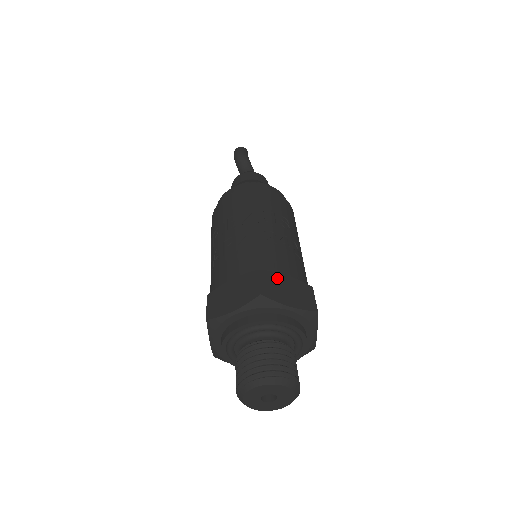
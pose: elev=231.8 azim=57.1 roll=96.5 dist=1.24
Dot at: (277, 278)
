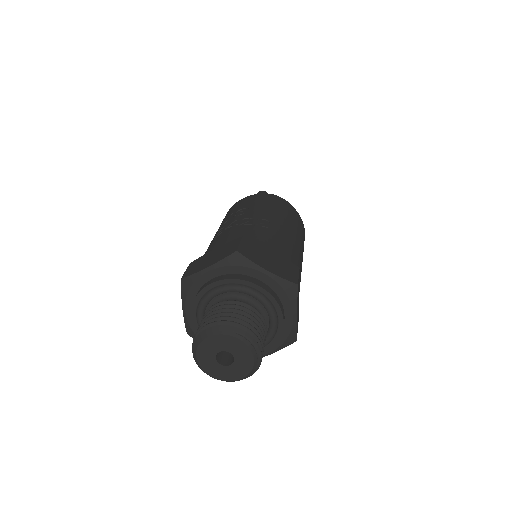
Dot at: (205, 256)
